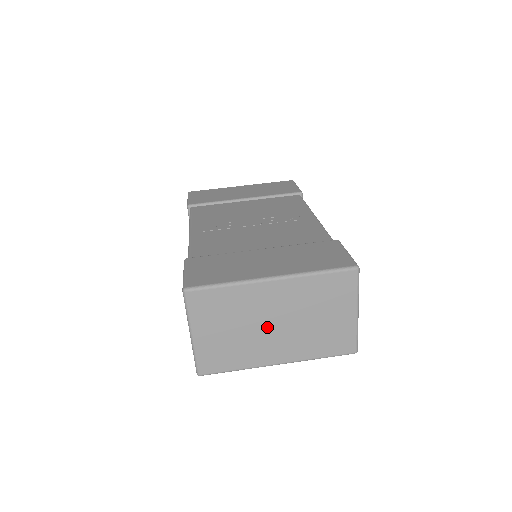
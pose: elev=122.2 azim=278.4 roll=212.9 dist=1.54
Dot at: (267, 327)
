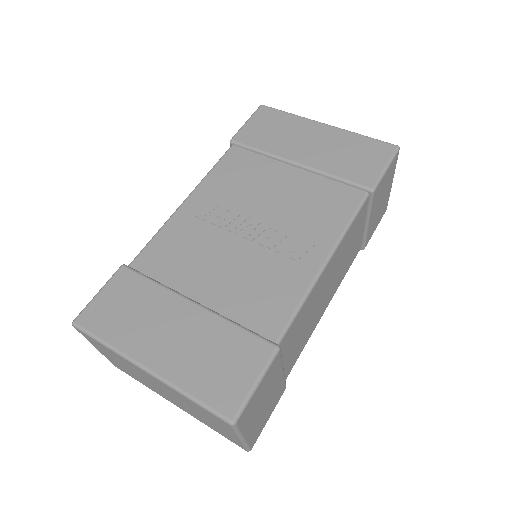
Dot at: (155, 386)
